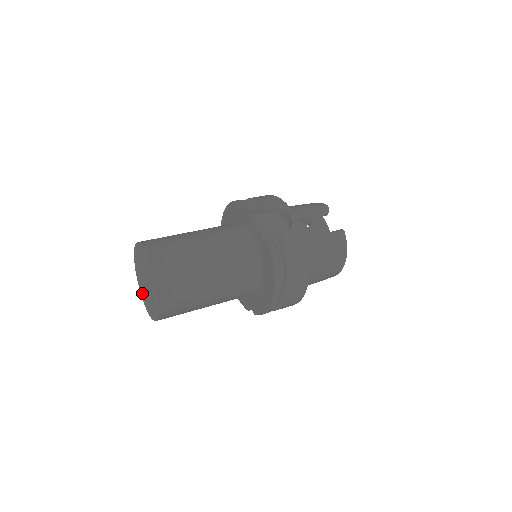
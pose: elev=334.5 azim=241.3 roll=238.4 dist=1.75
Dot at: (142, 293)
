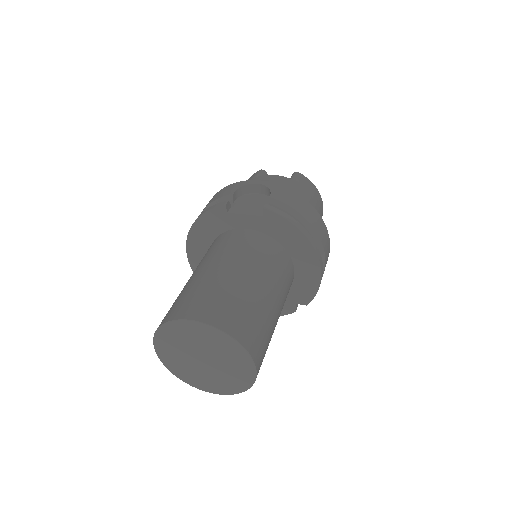
Dot at: (203, 385)
